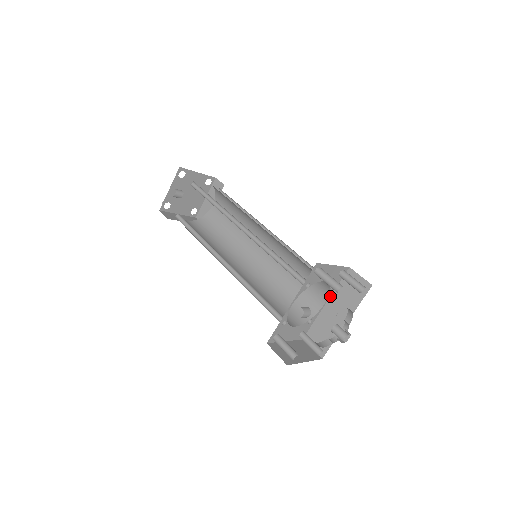
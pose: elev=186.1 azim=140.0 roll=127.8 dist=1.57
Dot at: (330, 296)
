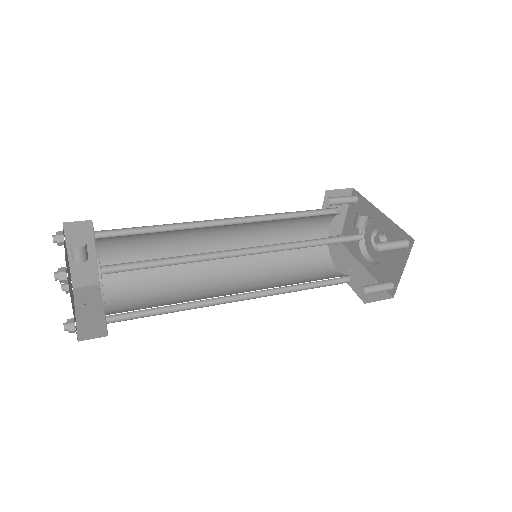
Dot at: (331, 265)
